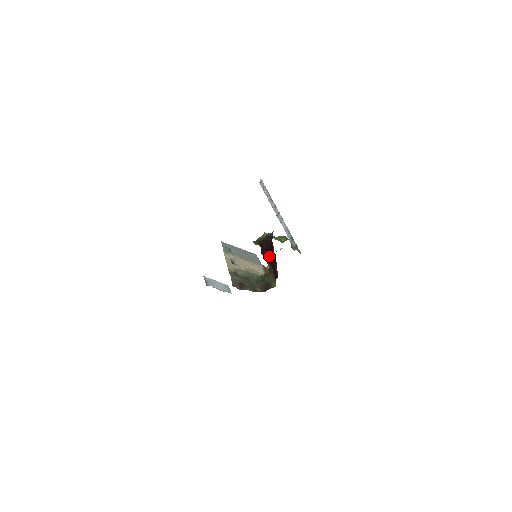
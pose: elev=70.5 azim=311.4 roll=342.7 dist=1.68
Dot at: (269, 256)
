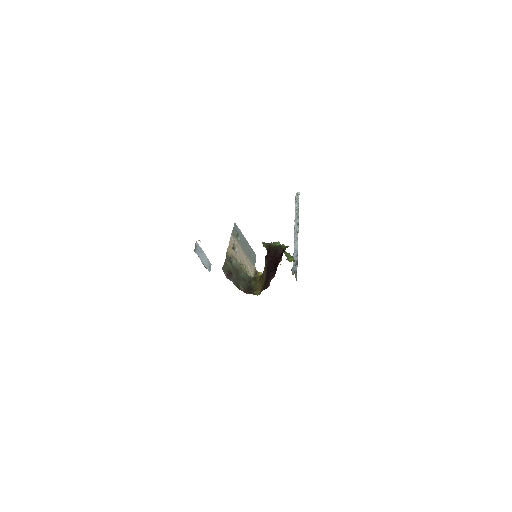
Dot at: (271, 265)
